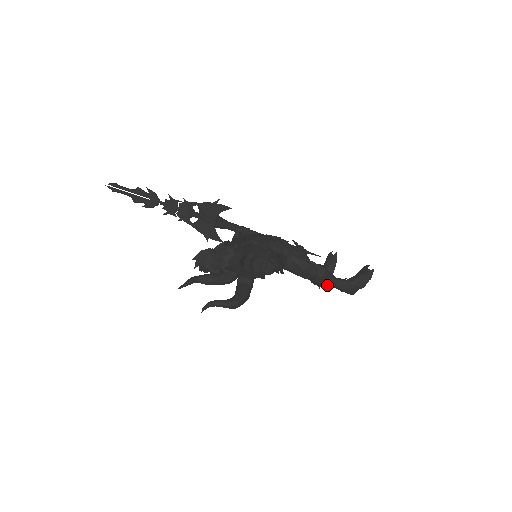
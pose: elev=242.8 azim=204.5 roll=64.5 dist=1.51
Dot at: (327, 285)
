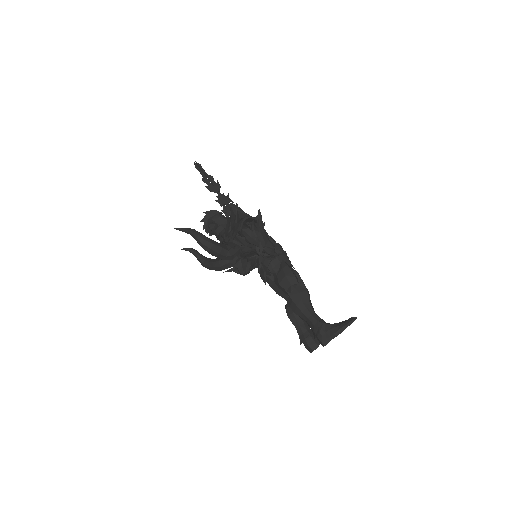
Dot at: (302, 314)
